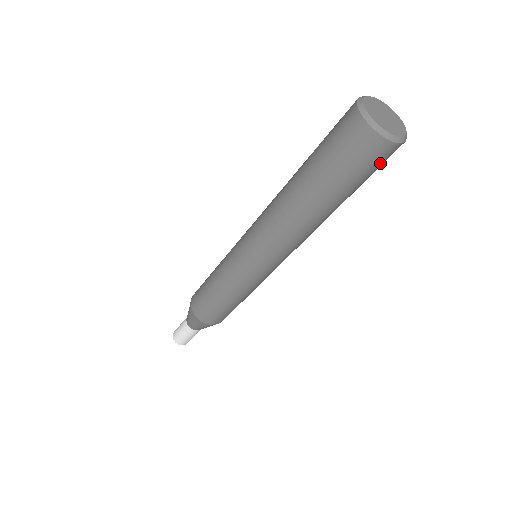
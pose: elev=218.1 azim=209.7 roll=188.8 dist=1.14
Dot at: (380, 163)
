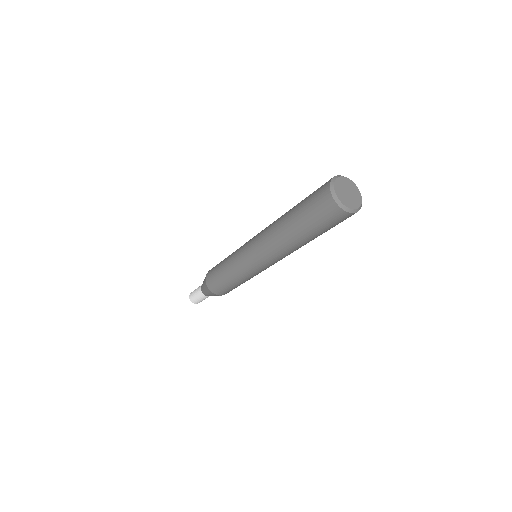
Dot at: occluded
